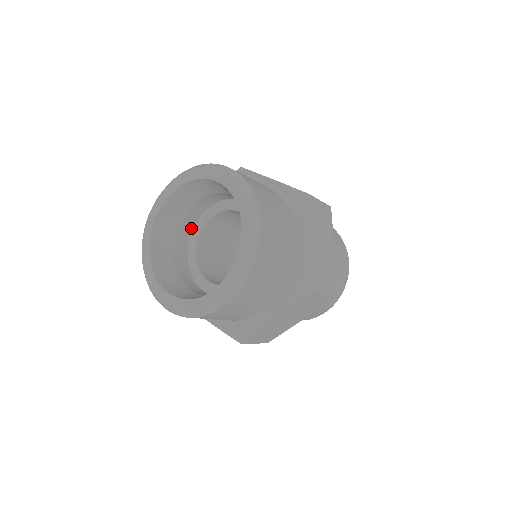
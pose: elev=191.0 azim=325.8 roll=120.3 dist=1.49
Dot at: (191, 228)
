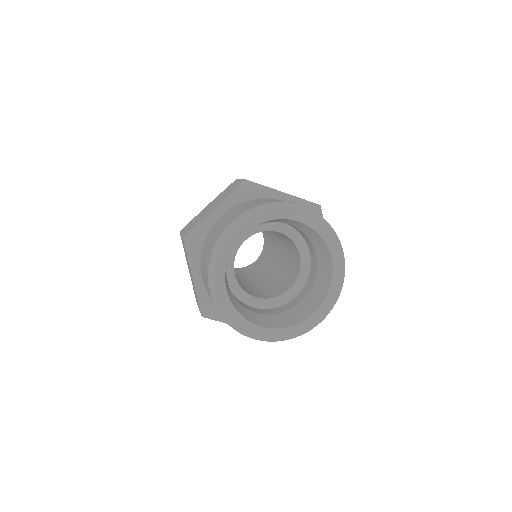
Dot at: occluded
